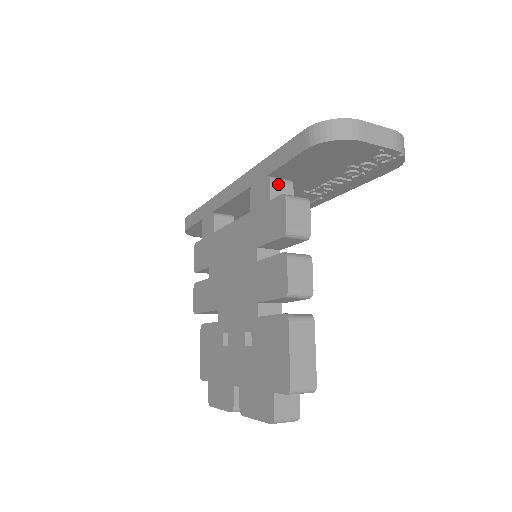
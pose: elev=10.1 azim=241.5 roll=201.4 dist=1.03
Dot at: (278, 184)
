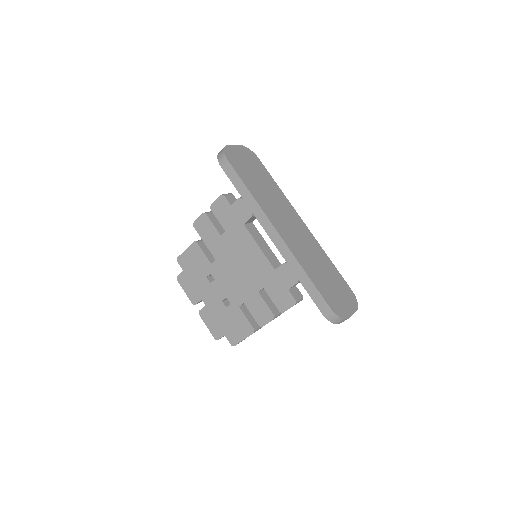
Dot at: occluded
